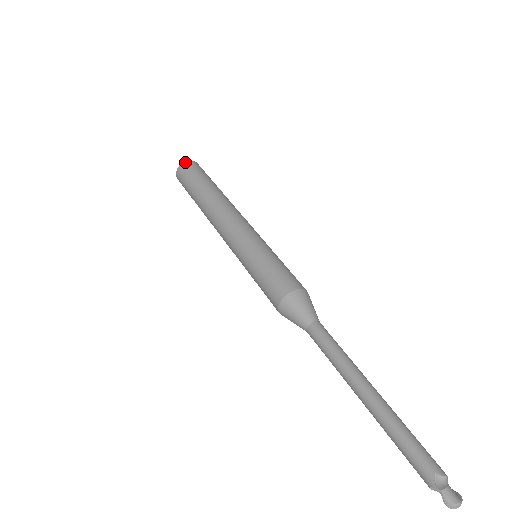
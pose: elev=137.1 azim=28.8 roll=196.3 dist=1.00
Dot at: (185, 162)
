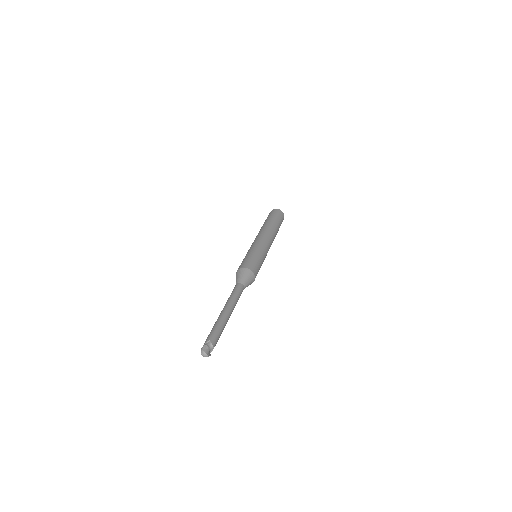
Dot at: (278, 209)
